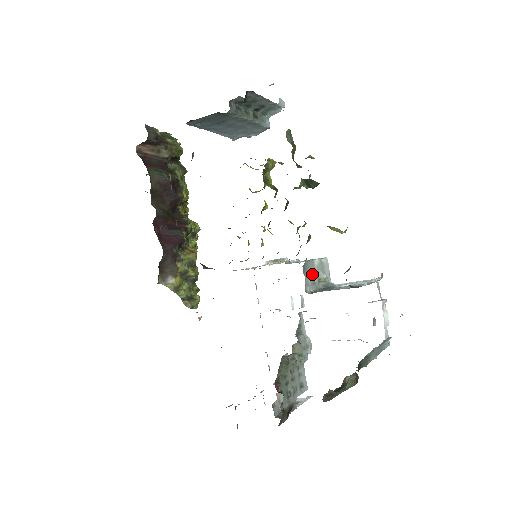
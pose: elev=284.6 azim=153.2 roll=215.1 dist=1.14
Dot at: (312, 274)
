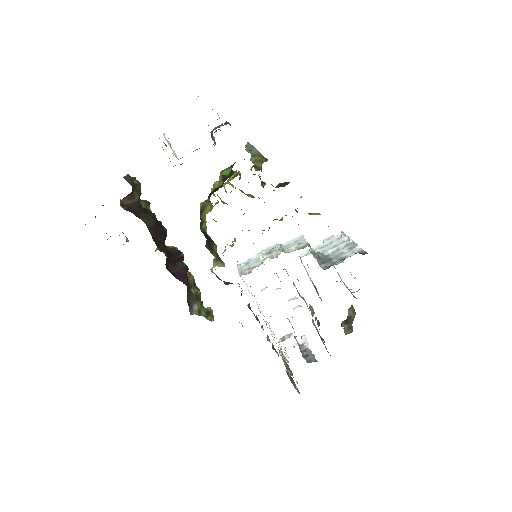
Dot at: occluded
